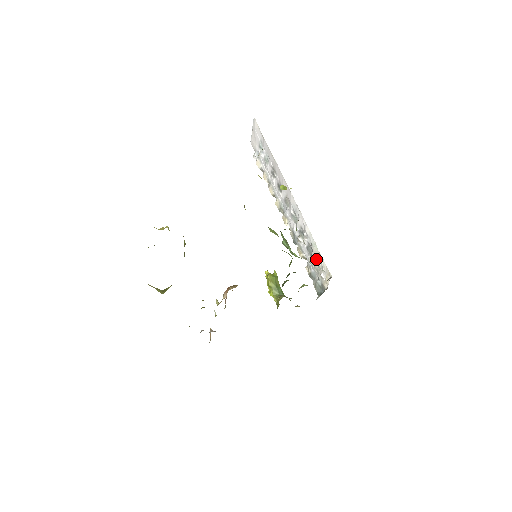
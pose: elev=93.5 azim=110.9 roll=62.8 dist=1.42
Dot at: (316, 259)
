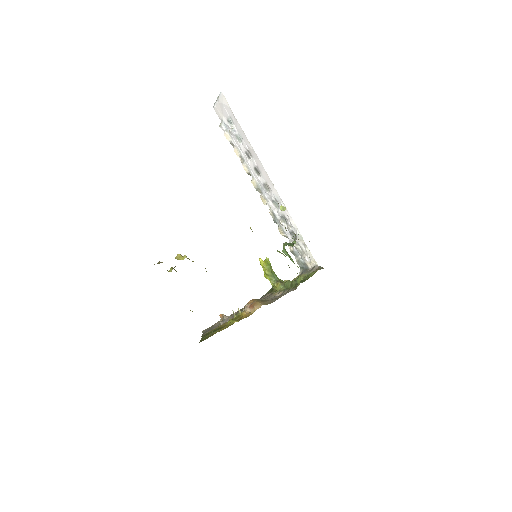
Dot at: (301, 246)
